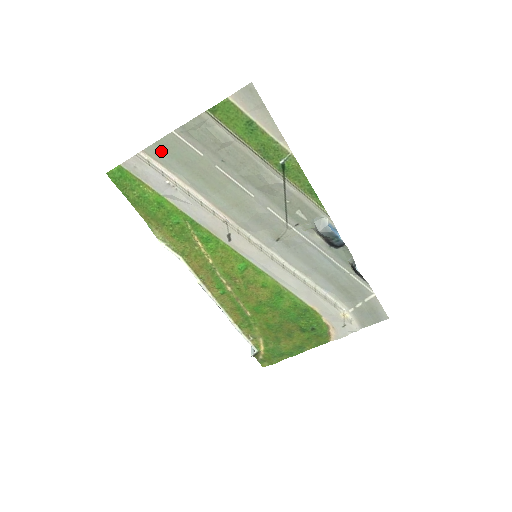
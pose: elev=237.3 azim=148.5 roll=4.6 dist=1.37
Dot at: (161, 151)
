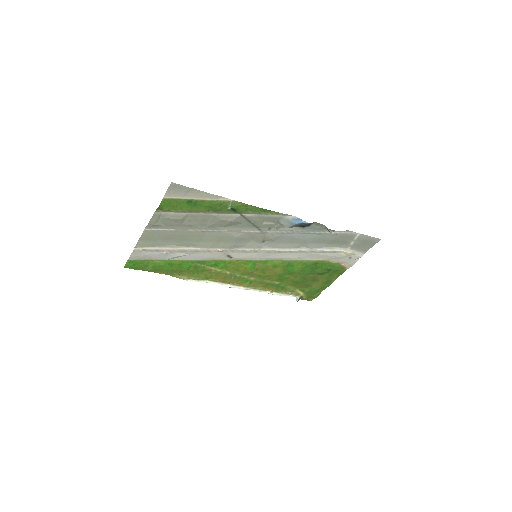
Dot at: (146, 241)
